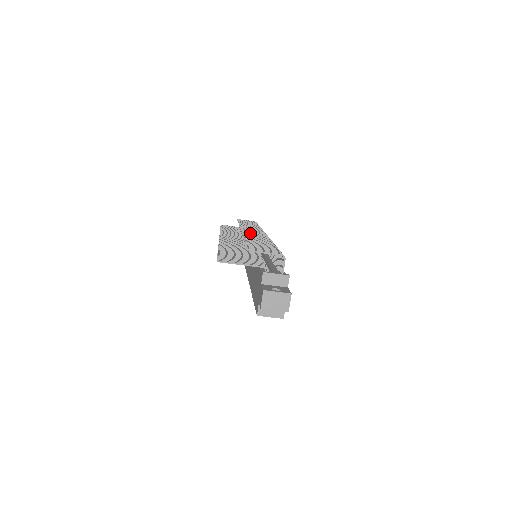
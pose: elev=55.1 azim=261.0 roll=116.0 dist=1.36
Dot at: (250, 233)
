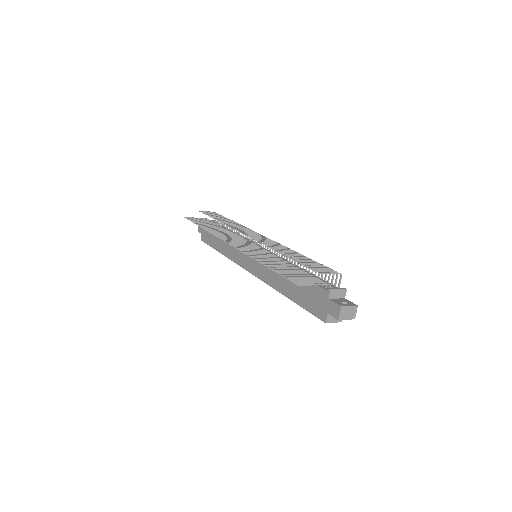
Dot at: (262, 240)
